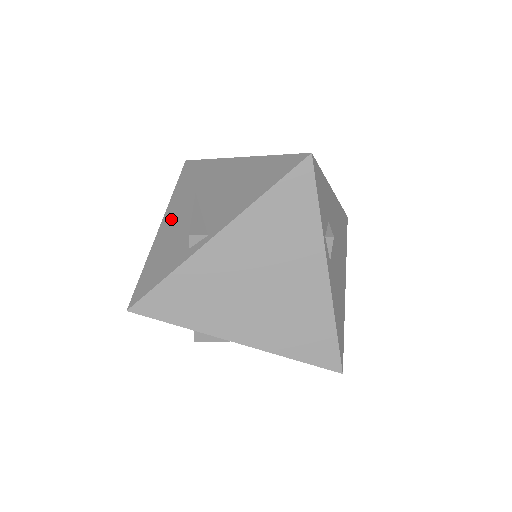
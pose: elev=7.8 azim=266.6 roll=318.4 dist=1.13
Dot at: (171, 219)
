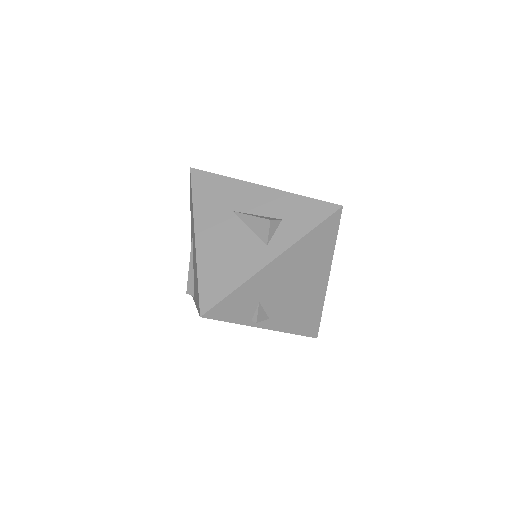
Dot at: (191, 241)
